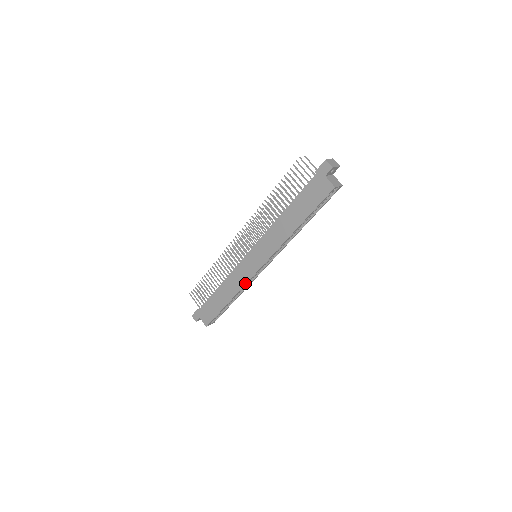
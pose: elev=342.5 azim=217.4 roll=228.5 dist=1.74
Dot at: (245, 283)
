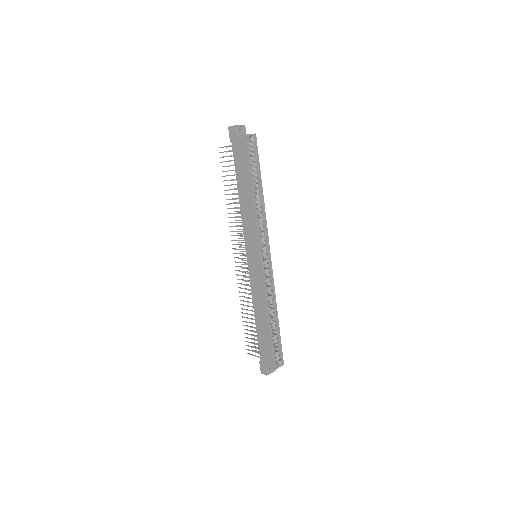
Dot at: (263, 286)
